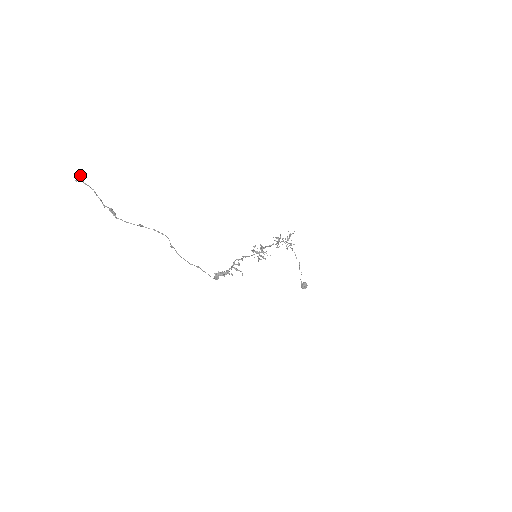
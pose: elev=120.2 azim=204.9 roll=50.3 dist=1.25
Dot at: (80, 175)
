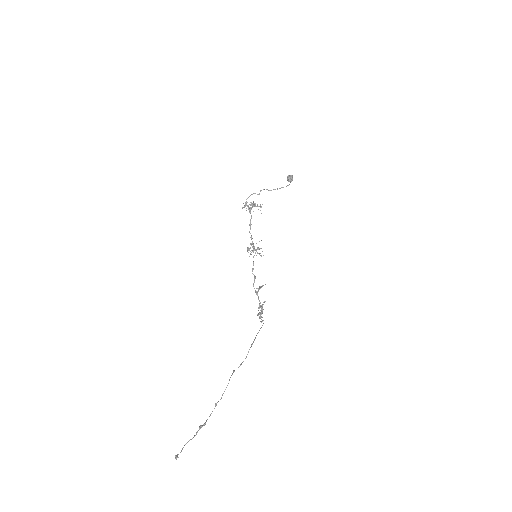
Dot at: (177, 457)
